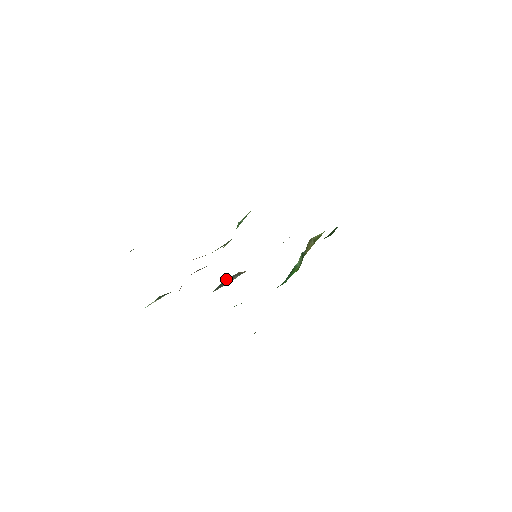
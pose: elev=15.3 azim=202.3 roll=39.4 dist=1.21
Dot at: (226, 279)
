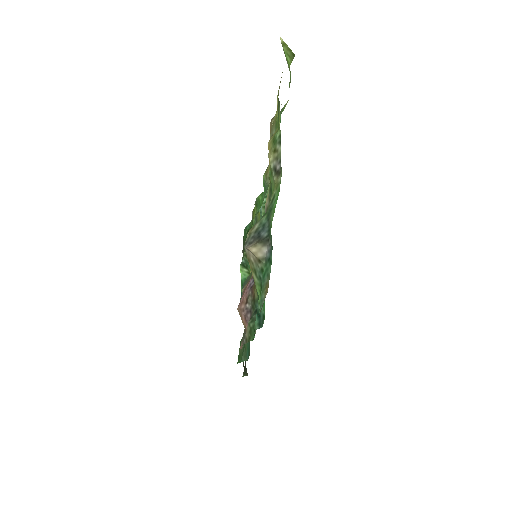
Dot at: occluded
